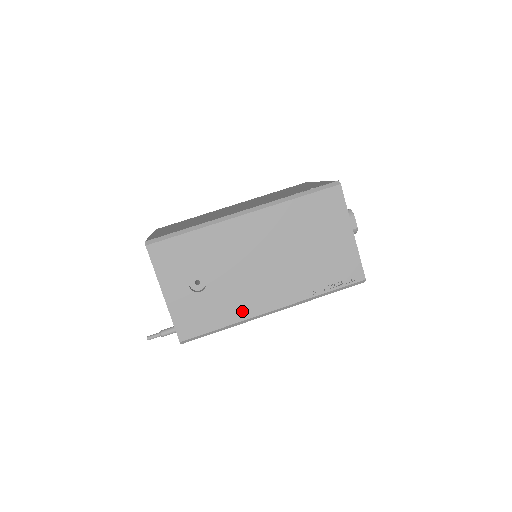
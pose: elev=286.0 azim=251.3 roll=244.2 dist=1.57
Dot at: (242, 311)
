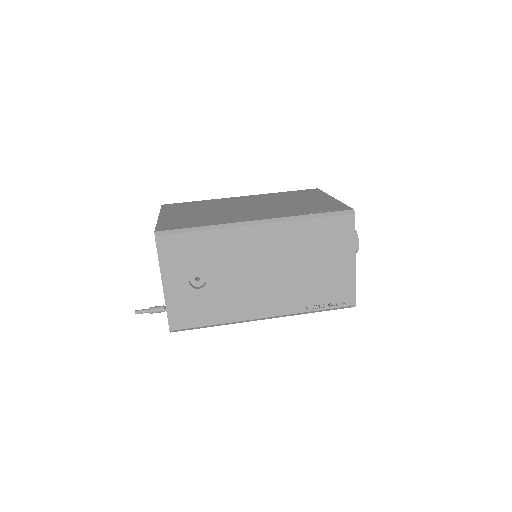
Dot at: (234, 313)
